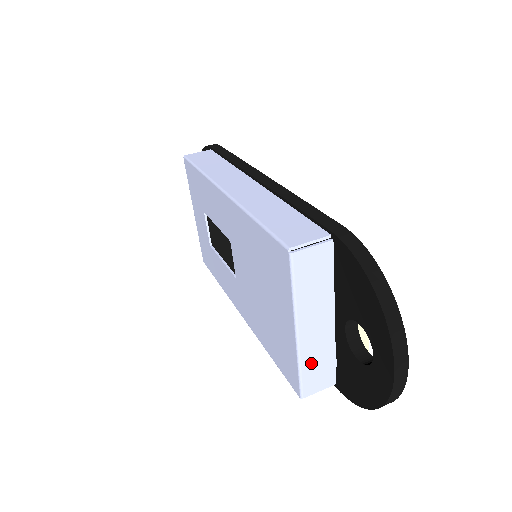
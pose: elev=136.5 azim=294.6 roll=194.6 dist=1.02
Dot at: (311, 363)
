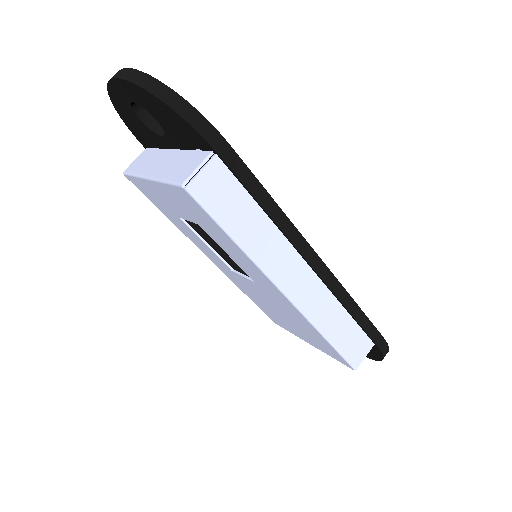
Dot at: occluded
